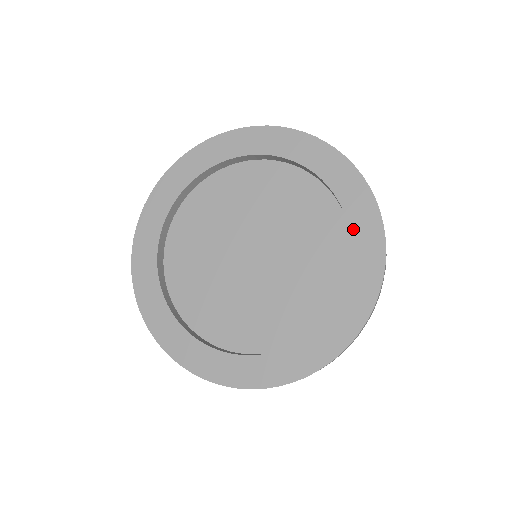
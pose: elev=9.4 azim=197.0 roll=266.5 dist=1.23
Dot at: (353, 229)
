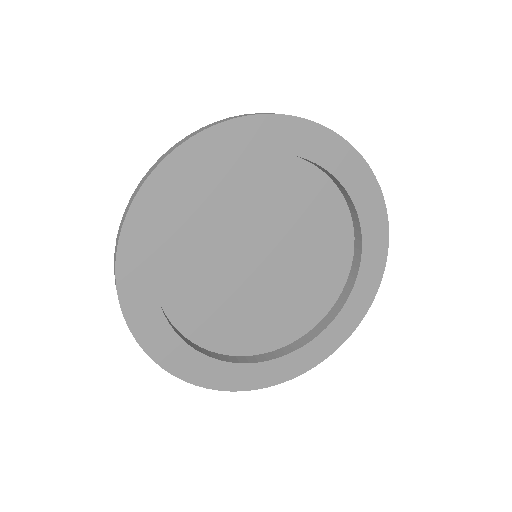
Dot at: (348, 305)
